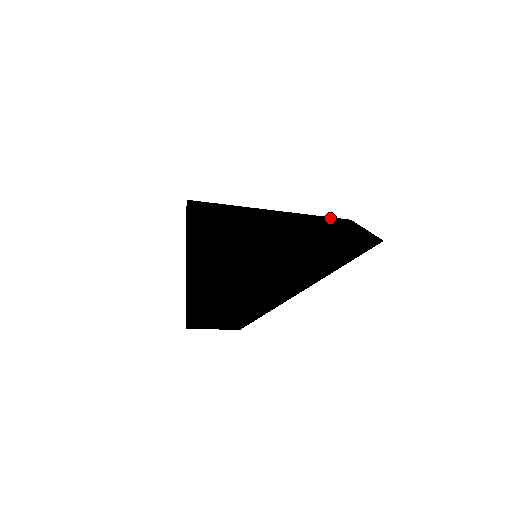
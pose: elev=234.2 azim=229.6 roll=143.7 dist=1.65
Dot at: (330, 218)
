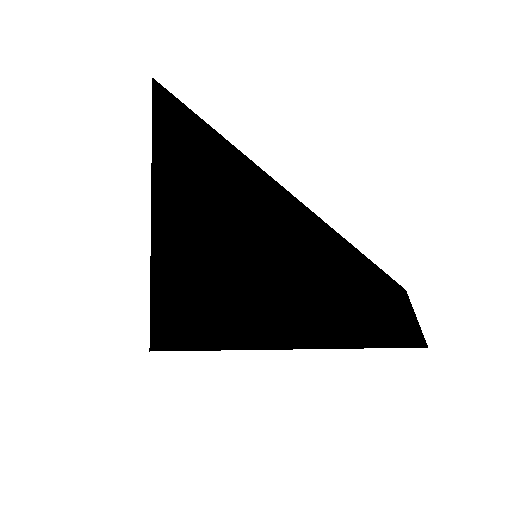
Dot at: (401, 323)
